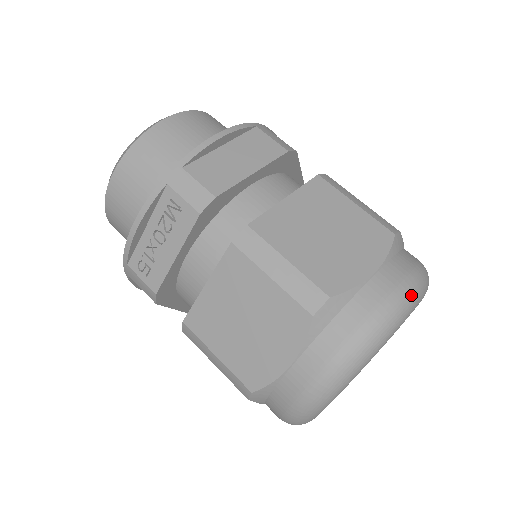
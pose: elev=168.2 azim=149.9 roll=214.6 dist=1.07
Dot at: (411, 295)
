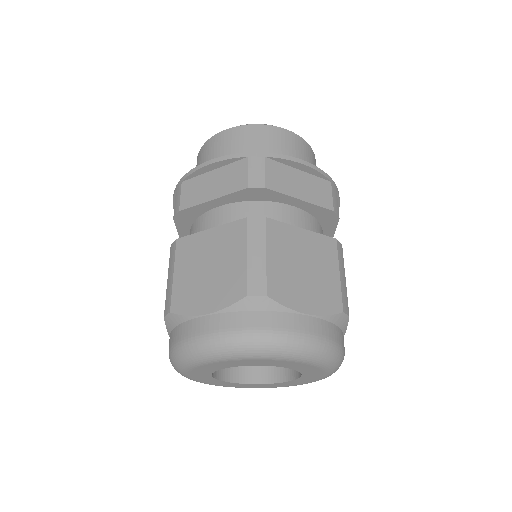
Dot at: (218, 346)
